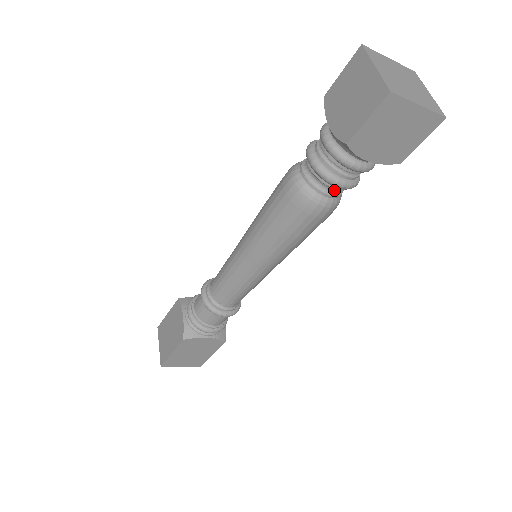
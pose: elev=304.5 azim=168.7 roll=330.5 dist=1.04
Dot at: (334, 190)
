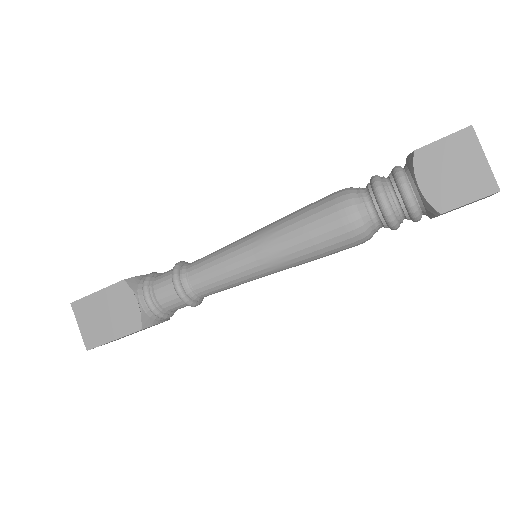
Dot at: (372, 209)
